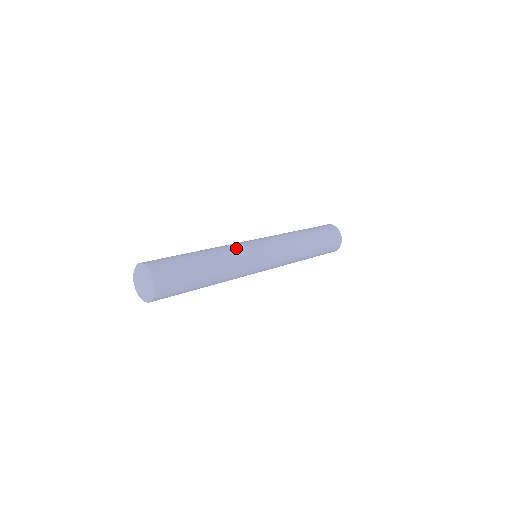
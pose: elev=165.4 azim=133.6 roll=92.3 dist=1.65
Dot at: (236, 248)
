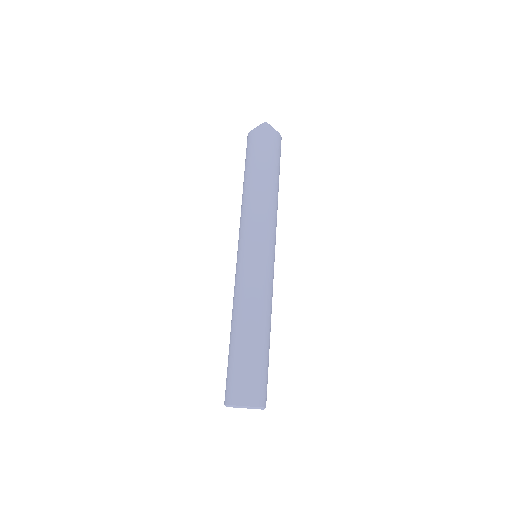
Dot at: (270, 290)
